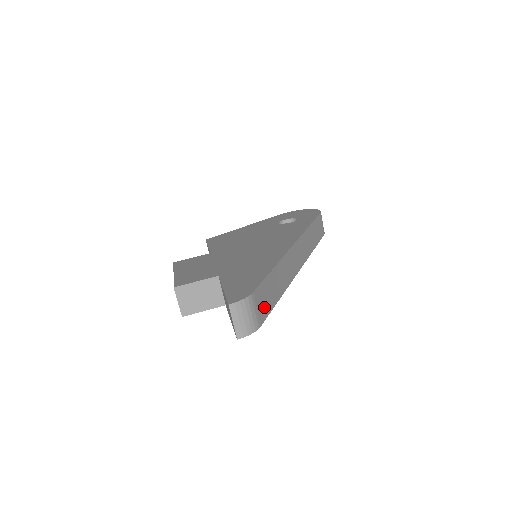
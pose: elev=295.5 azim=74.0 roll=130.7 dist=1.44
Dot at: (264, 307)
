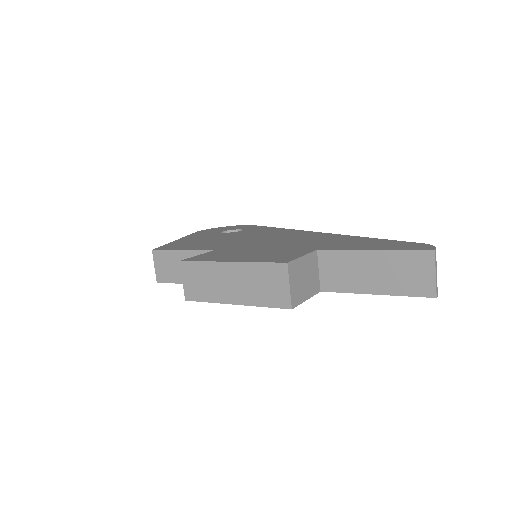
Dot at: occluded
